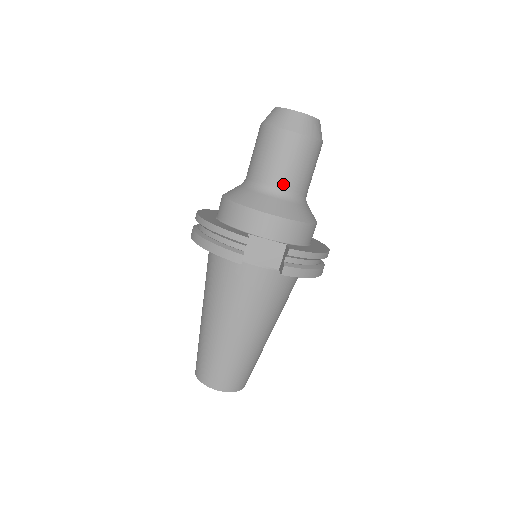
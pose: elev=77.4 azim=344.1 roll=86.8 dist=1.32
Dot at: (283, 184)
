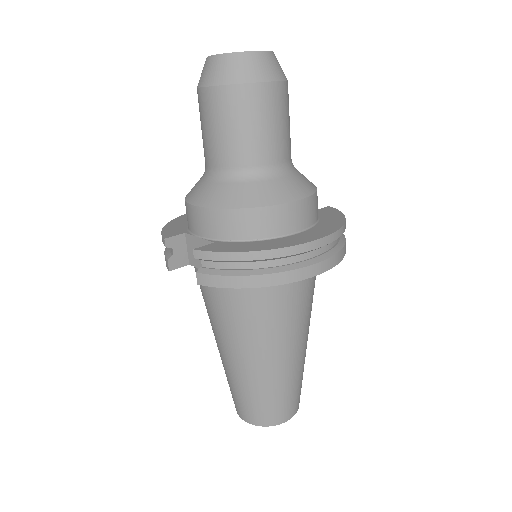
Dot at: (214, 161)
